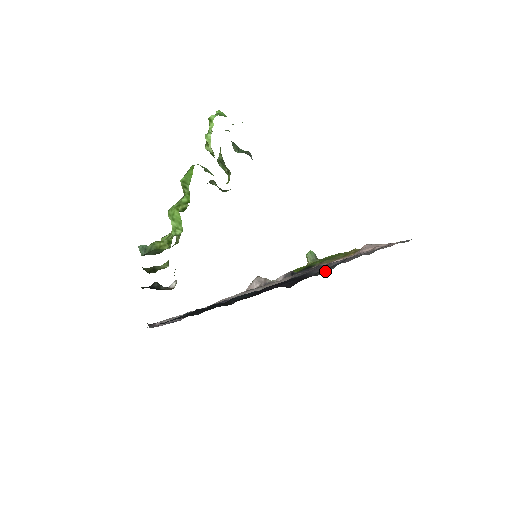
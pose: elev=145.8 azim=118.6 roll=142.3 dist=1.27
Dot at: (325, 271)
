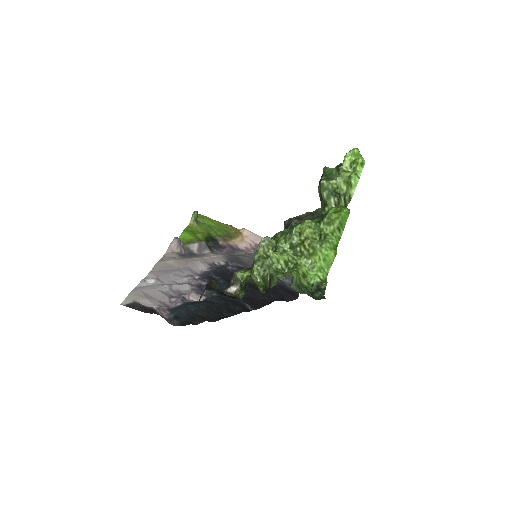
Dot at: occluded
